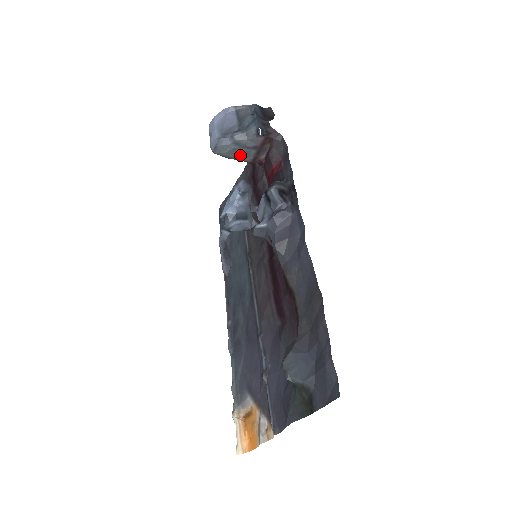
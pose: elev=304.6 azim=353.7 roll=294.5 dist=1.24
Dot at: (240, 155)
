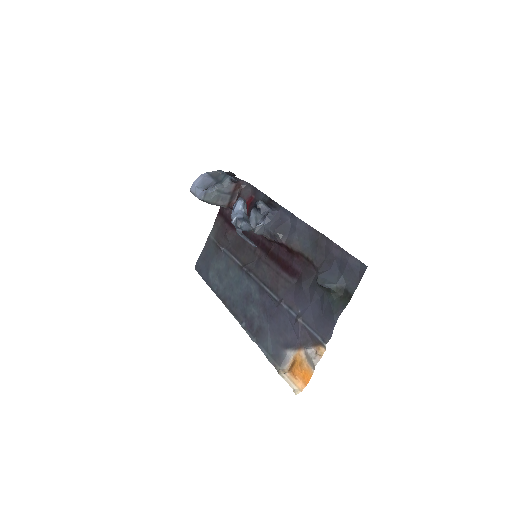
Dot at: (220, 200)
